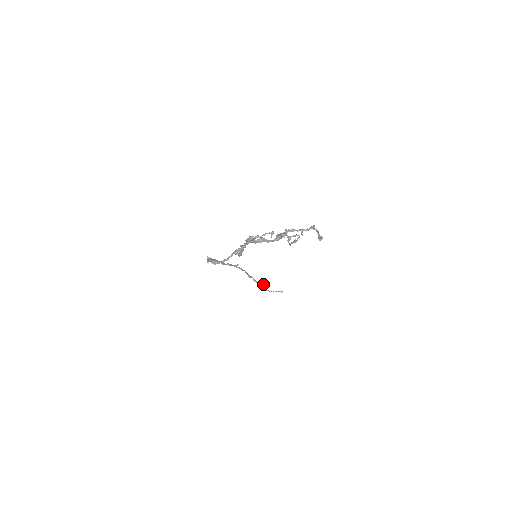
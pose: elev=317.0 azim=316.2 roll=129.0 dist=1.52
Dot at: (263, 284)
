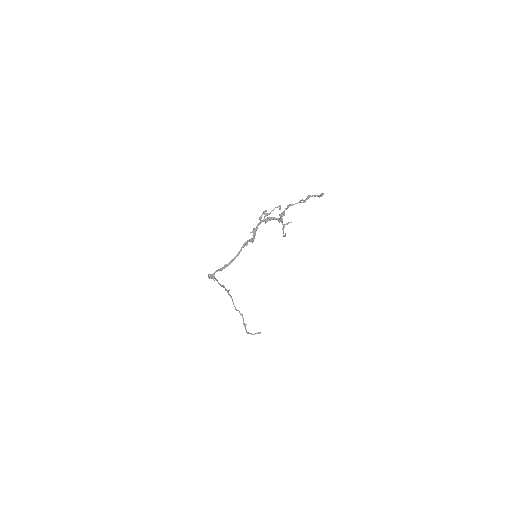
Dot at: (244, 325)
